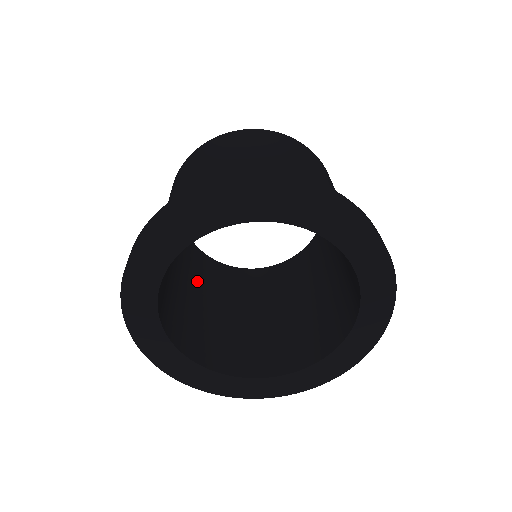
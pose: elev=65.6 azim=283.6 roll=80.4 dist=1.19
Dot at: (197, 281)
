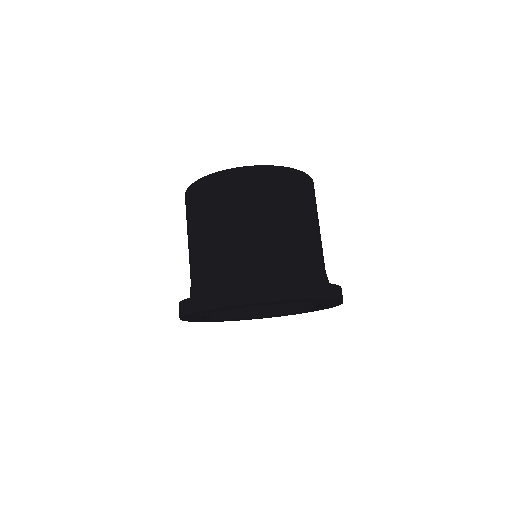
Dot at: occluded
